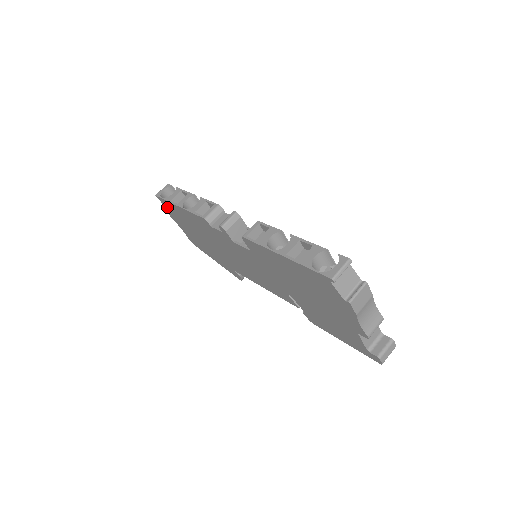
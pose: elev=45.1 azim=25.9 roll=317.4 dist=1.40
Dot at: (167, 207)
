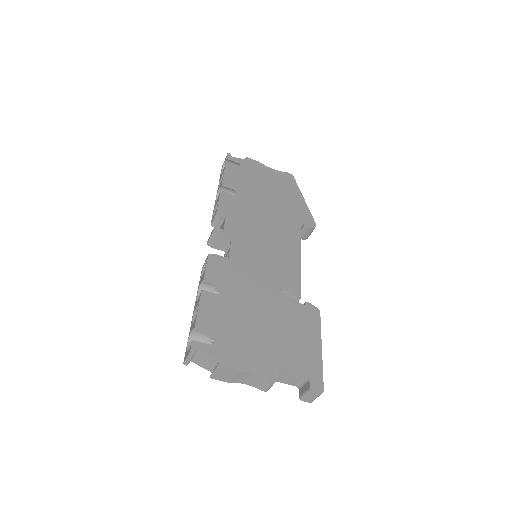
Dot at: occluded
